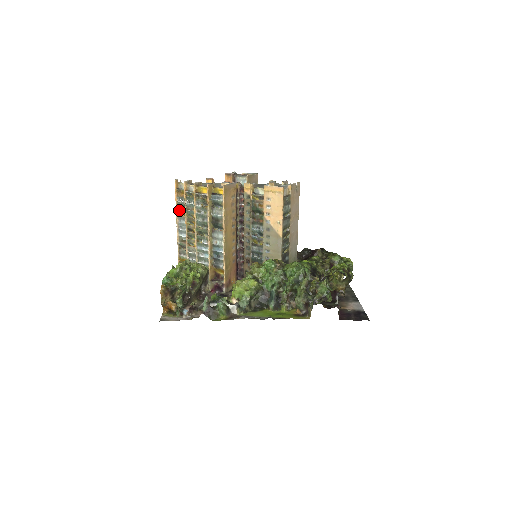
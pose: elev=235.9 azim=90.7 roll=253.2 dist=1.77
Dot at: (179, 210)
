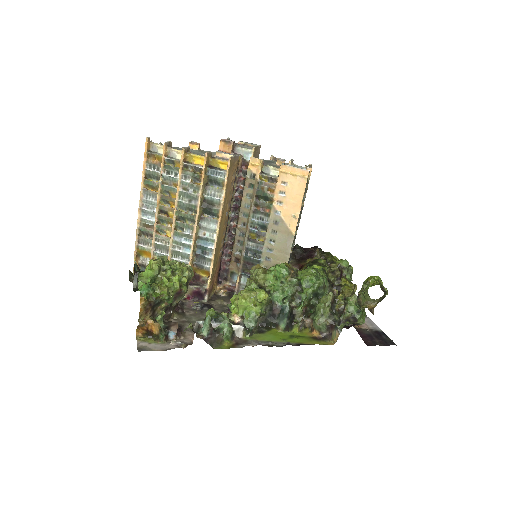
Dot at: (147, 182)
